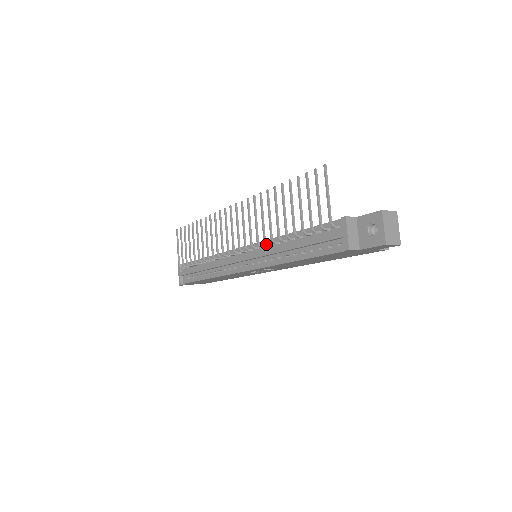
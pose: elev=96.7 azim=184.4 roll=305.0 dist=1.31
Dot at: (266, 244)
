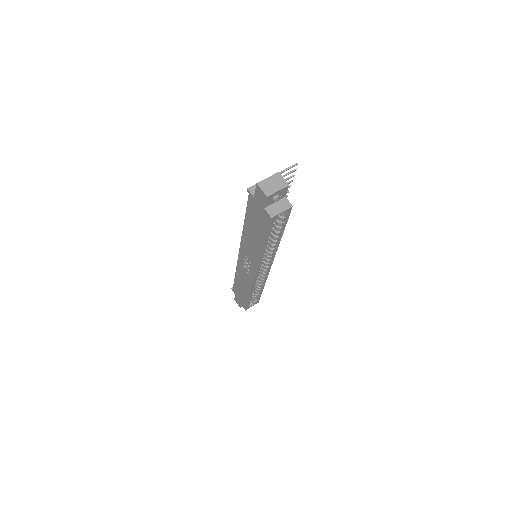
Dot at: occluded
